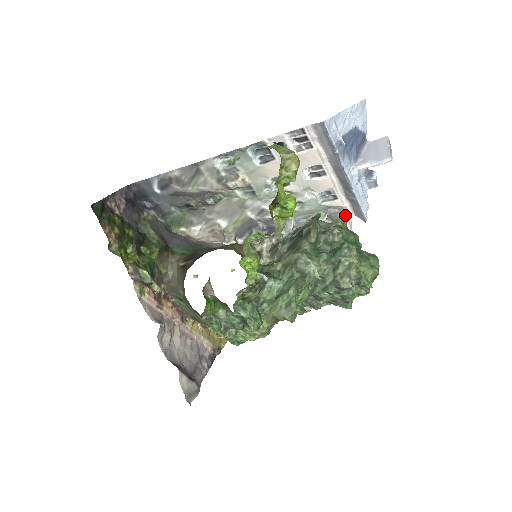
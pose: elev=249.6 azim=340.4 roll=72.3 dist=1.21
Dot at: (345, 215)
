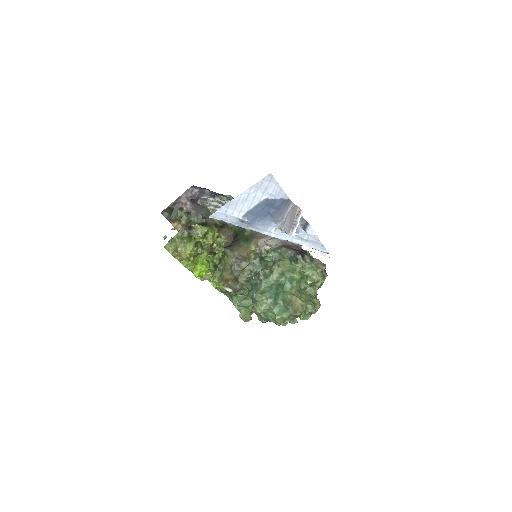
Dot at: (306, 247)
